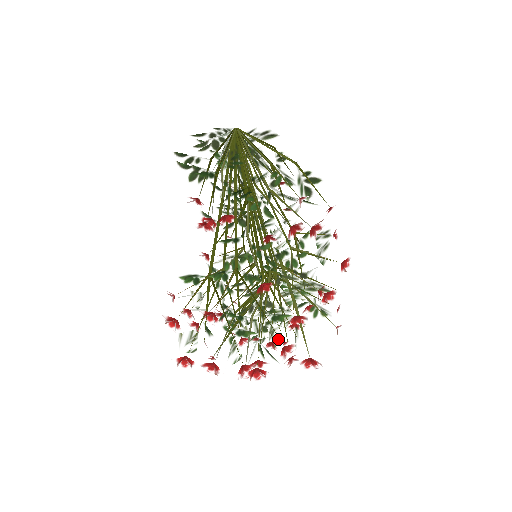
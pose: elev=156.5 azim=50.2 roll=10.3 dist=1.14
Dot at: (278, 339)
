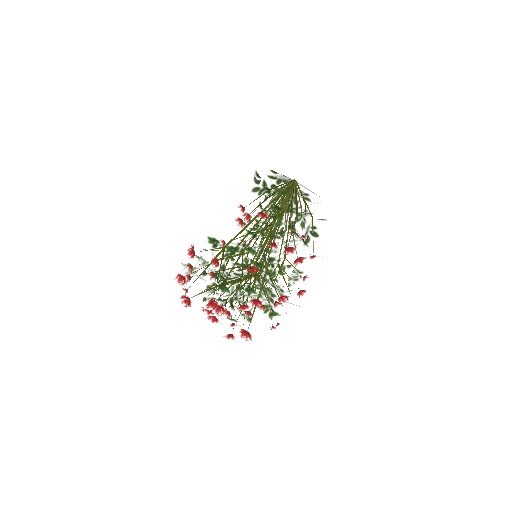
Dot at: (242, 300)
